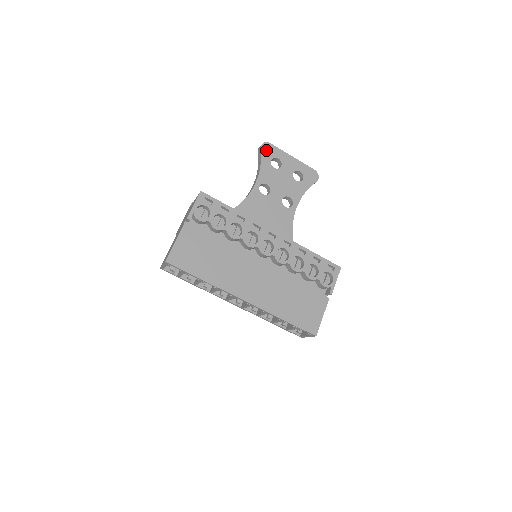
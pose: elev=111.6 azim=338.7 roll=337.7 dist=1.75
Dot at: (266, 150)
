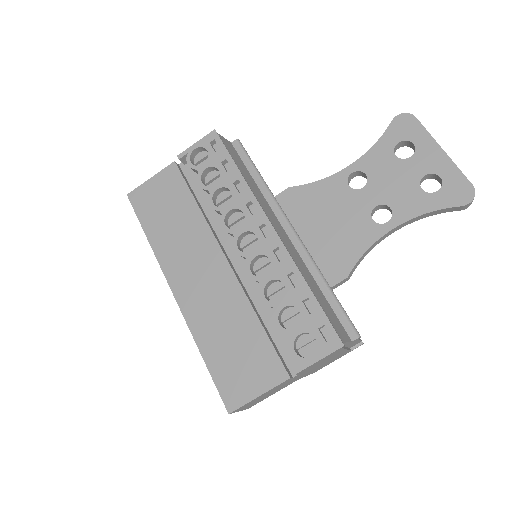
Dot at: (401, 125)
